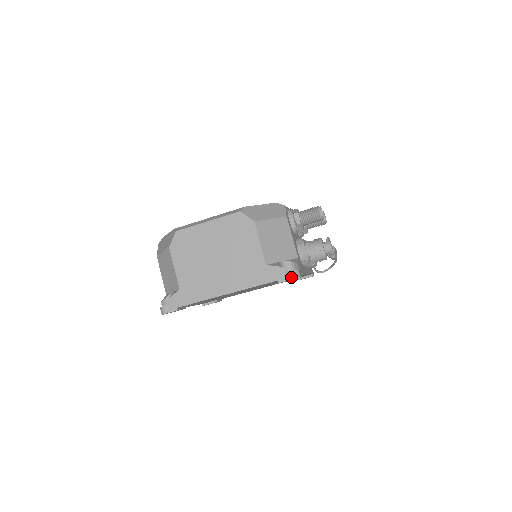
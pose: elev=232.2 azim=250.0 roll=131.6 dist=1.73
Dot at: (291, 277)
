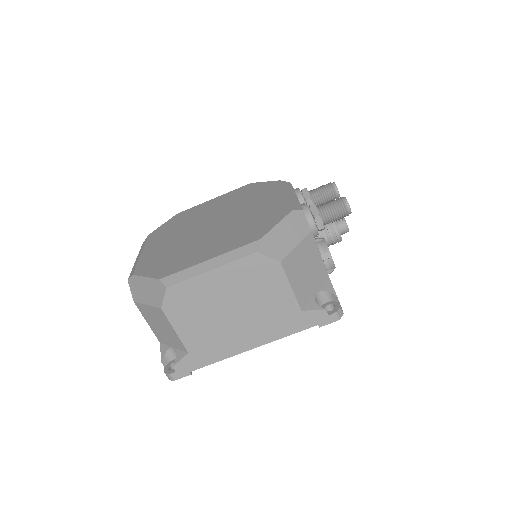
Dot at: (335, 319)
